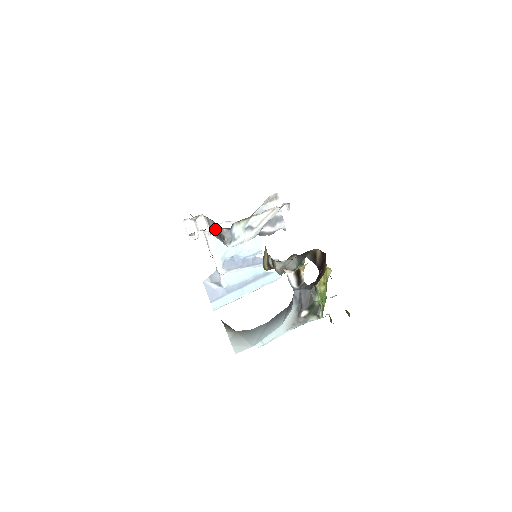
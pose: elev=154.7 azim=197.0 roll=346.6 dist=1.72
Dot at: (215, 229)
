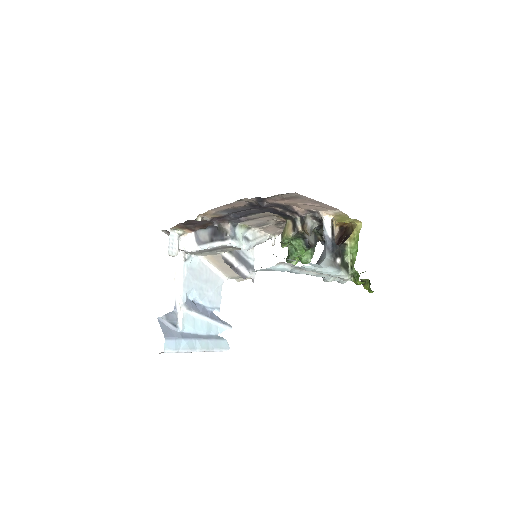
Dot at: (218, 225)
